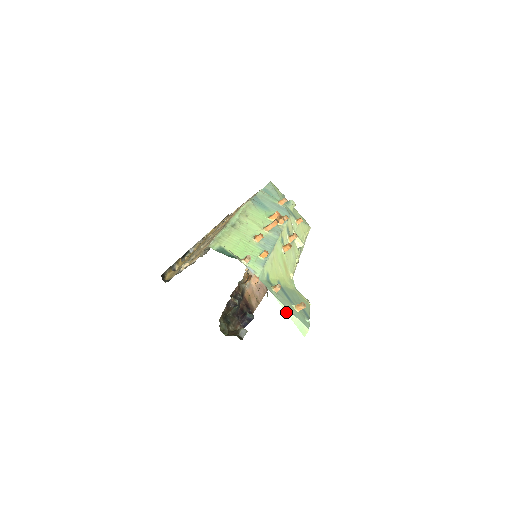
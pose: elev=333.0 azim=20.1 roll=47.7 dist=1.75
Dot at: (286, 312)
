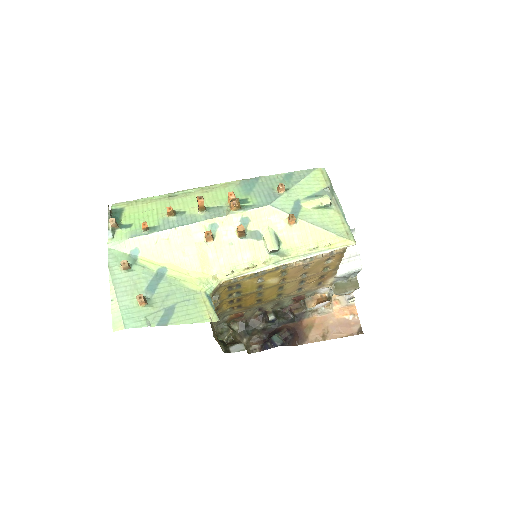
Dot at: (111, 293)
